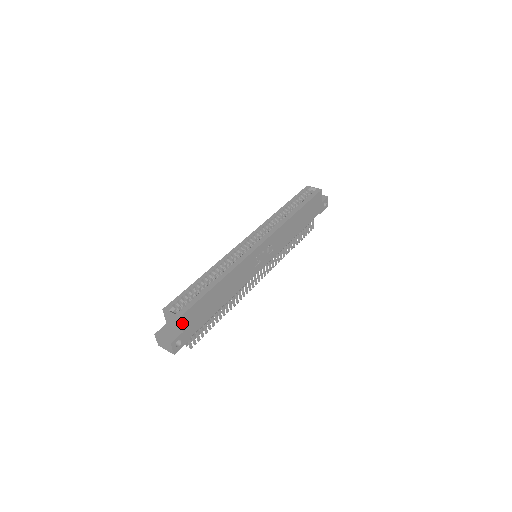
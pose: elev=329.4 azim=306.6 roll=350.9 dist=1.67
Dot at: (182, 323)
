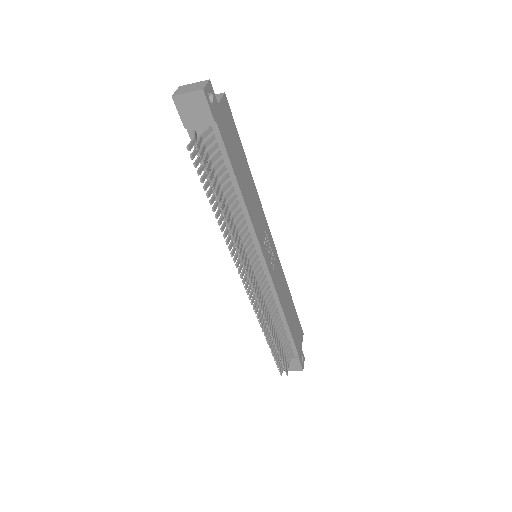
Dot at: (222, 101)
